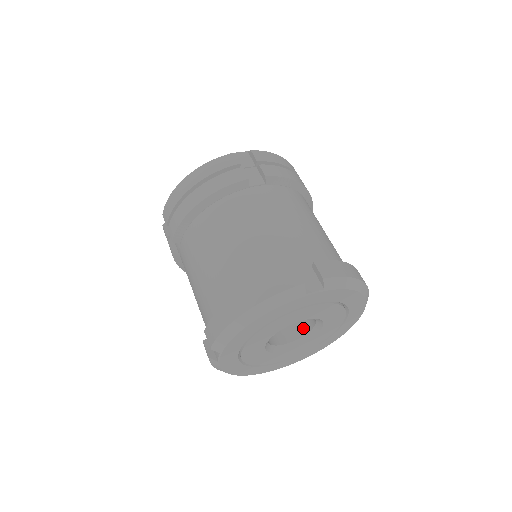
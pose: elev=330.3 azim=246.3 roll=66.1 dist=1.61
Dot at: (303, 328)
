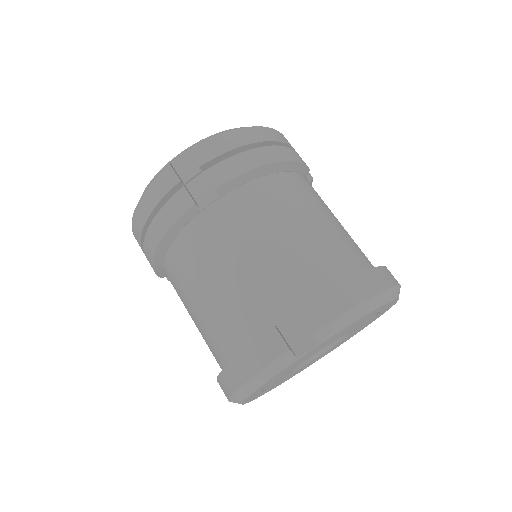
Dot at: occluded
